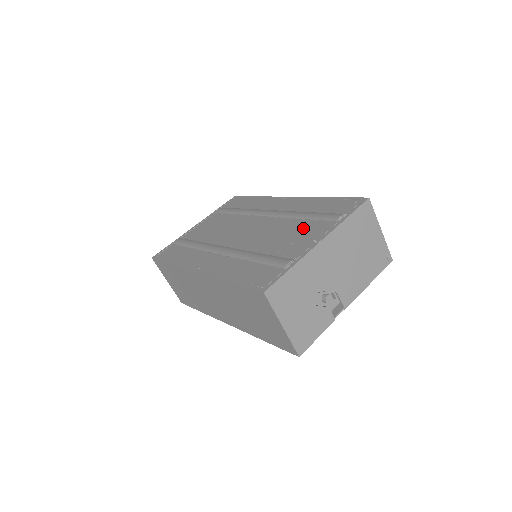
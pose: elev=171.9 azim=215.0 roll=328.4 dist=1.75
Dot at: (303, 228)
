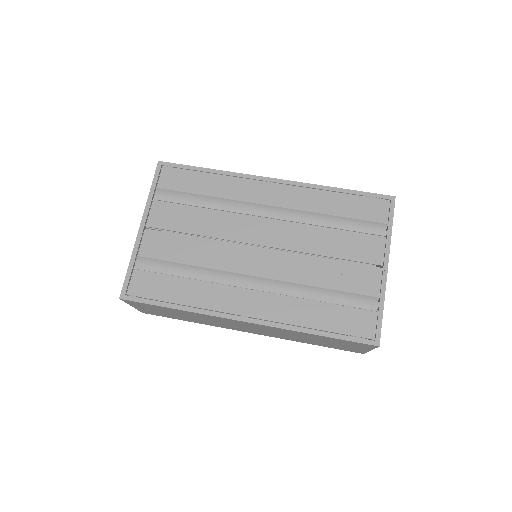
Dot at: (348, 244)
